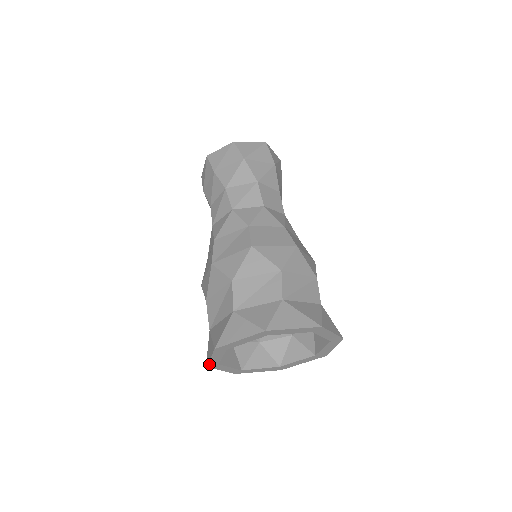
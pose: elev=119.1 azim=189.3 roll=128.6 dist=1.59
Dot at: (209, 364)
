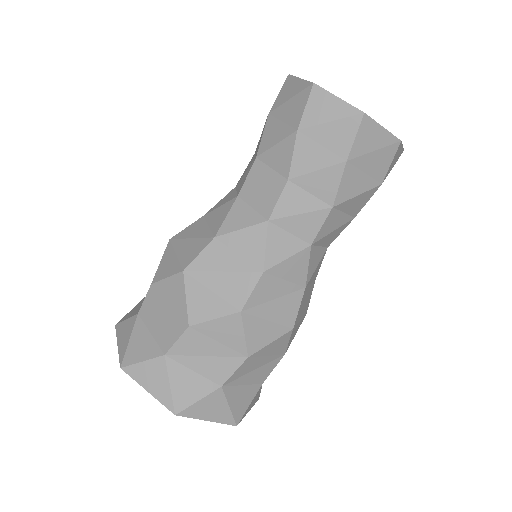
Dot at: (129, 373)
